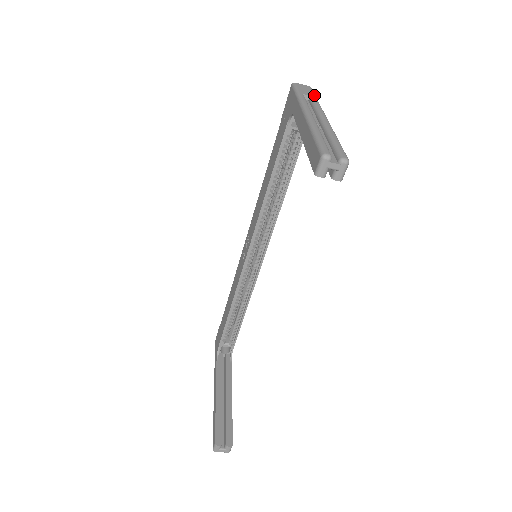
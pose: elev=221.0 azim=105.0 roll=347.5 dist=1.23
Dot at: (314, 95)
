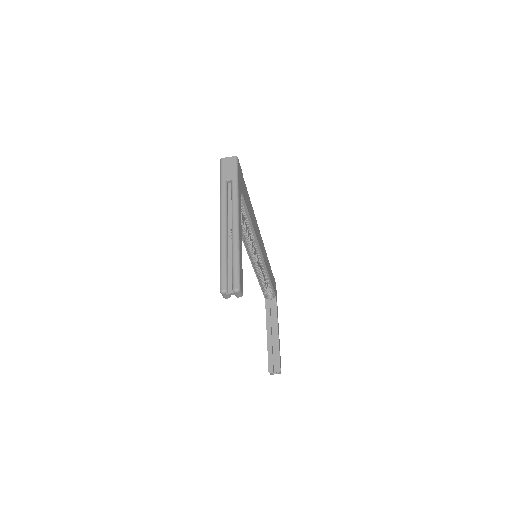
Dot at: (235, 176)
